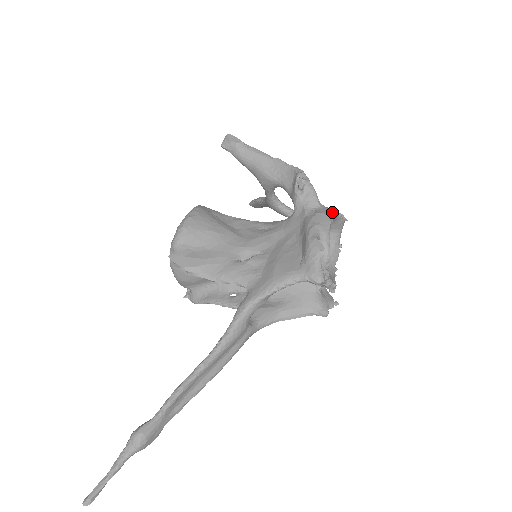
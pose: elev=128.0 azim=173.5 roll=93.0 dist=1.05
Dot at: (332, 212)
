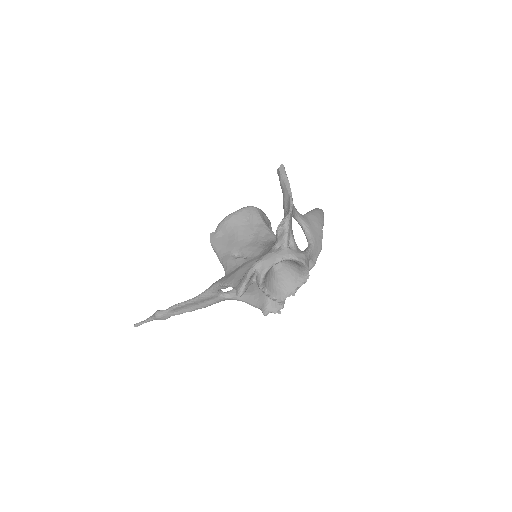
Dot at: (286, 255)
